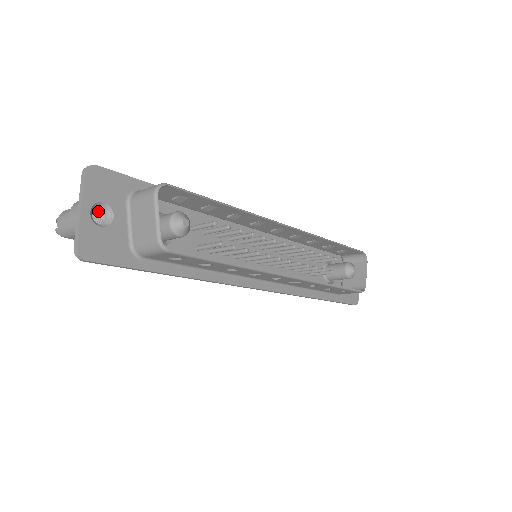
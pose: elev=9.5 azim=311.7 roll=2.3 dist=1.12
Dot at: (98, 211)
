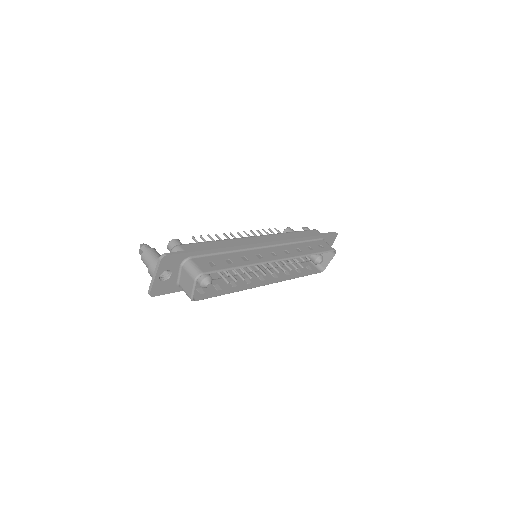
Dot at: occluded
